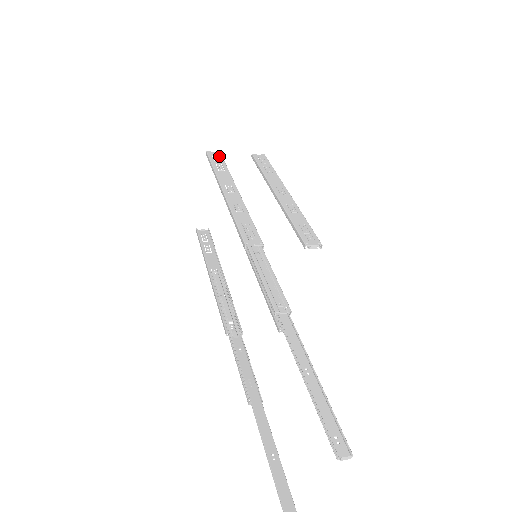
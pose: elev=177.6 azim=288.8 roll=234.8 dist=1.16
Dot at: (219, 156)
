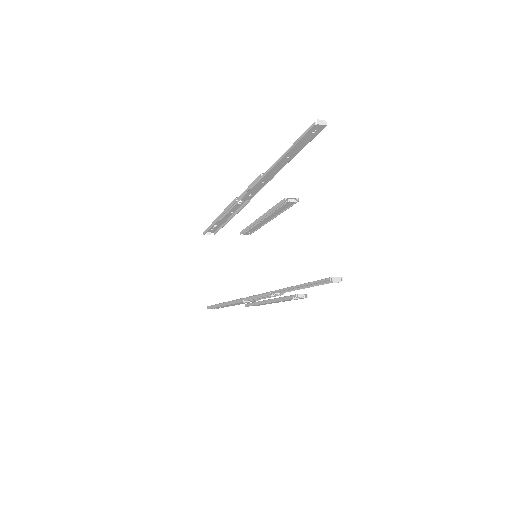
Dot at: (213, 230)
